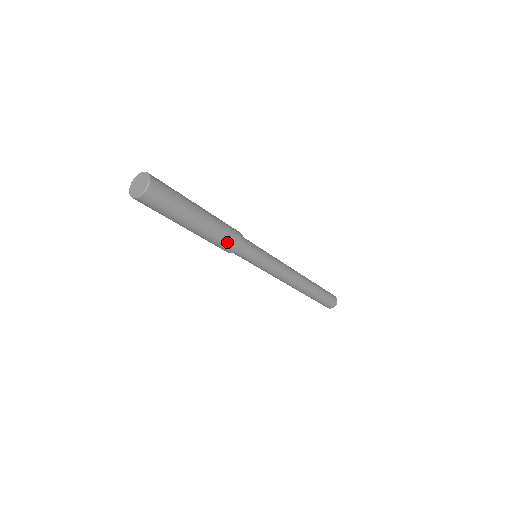
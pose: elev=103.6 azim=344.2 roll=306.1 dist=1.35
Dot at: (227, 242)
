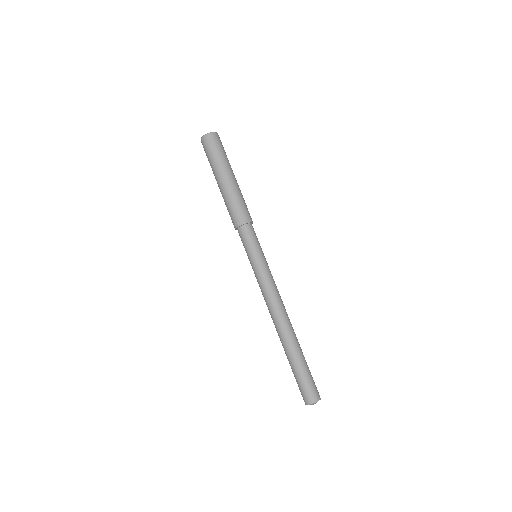
Dot at: (237, 210)
